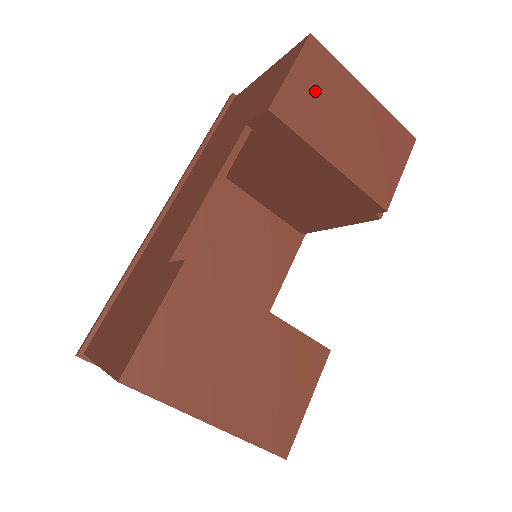
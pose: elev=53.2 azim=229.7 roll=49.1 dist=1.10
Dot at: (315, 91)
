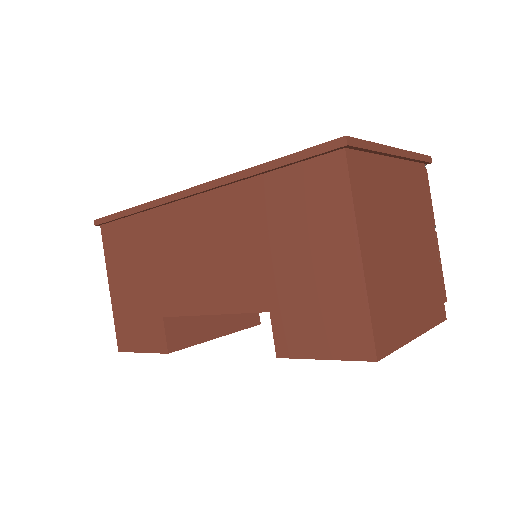
Dot at: occluded
